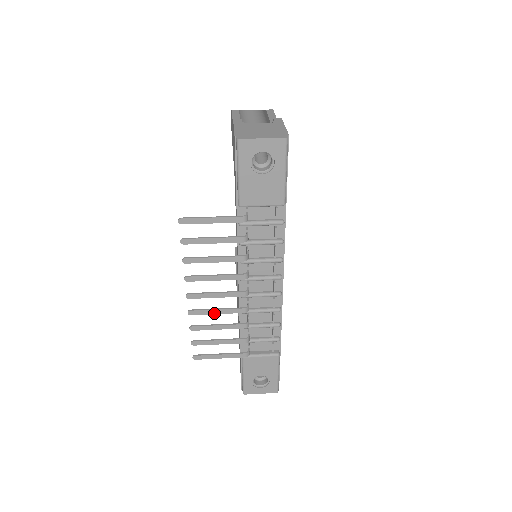
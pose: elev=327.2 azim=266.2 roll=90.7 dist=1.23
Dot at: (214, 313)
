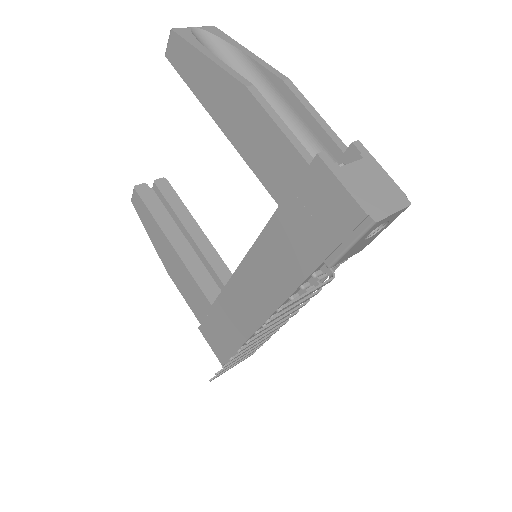
Dot at: (252, 347)
